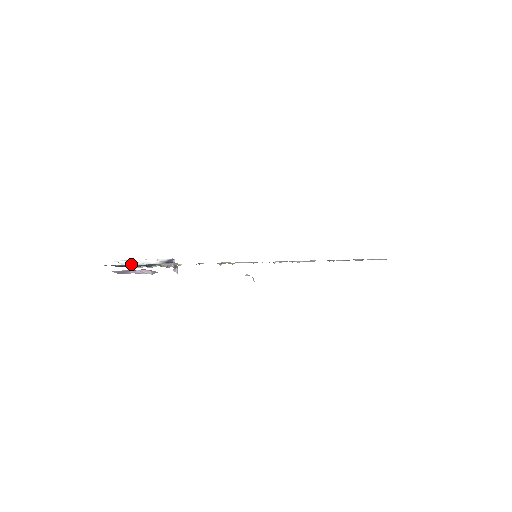
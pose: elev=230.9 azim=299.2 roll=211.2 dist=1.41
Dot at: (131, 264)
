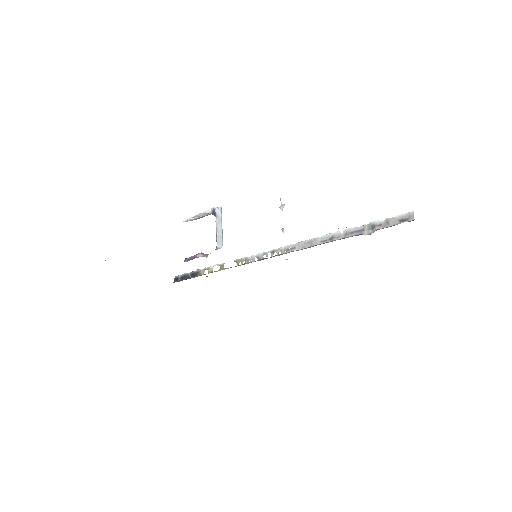
Dot at: (194, 219)
